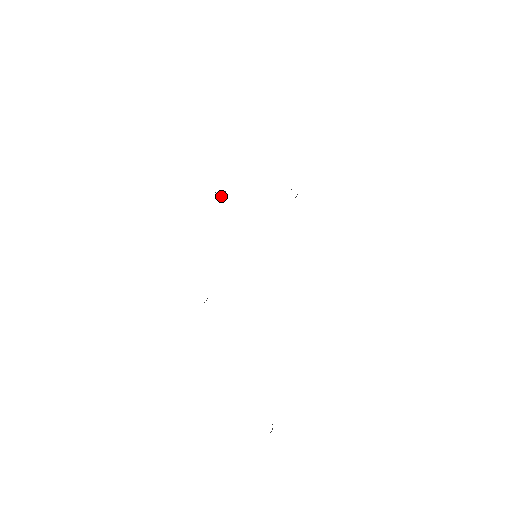
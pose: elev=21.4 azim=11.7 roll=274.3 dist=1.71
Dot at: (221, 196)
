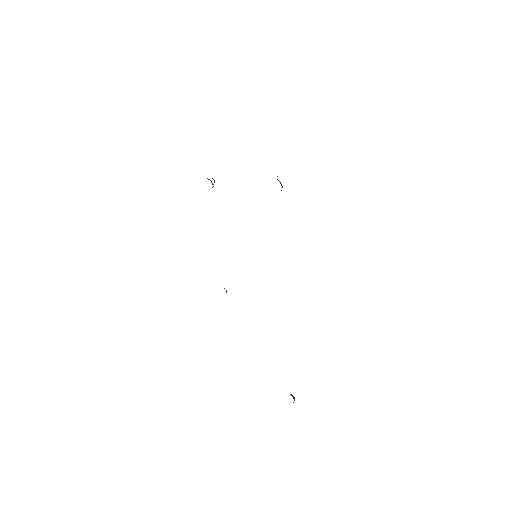
Dot at: occluded
